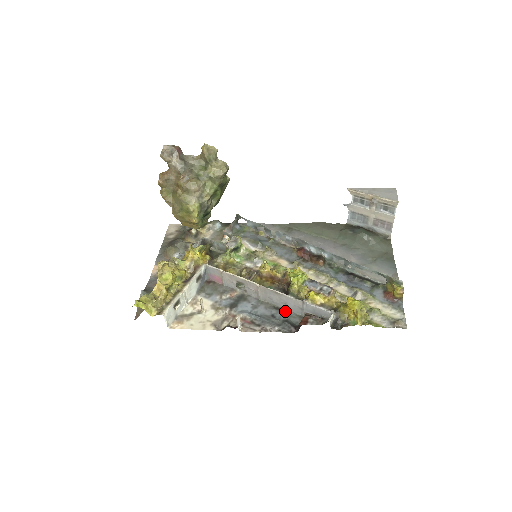
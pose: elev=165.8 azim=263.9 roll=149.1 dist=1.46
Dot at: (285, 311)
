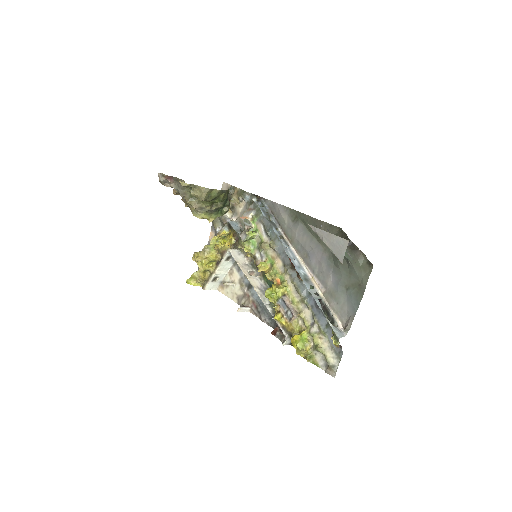
Dot at: occluded
